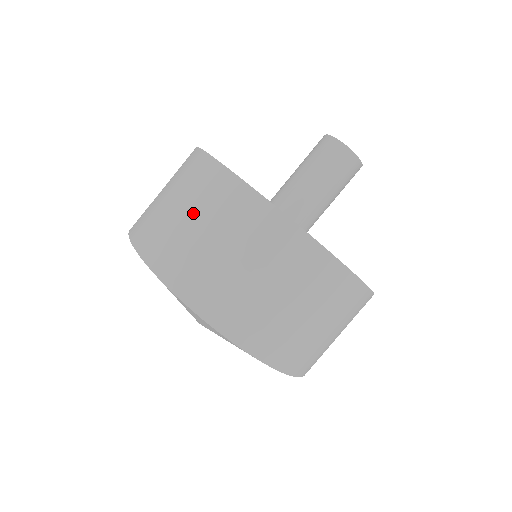
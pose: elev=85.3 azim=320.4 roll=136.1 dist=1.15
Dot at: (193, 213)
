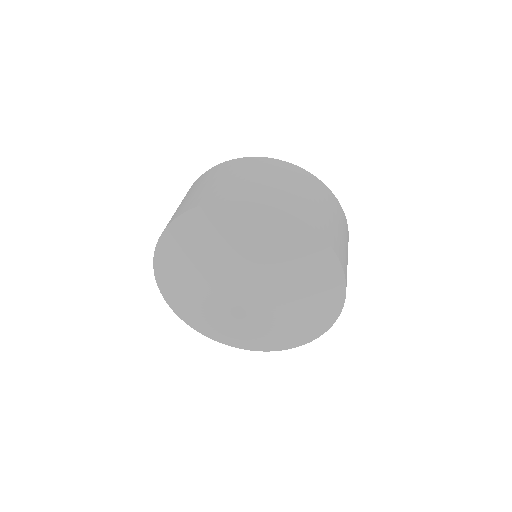
Dot at: (194, 190)
